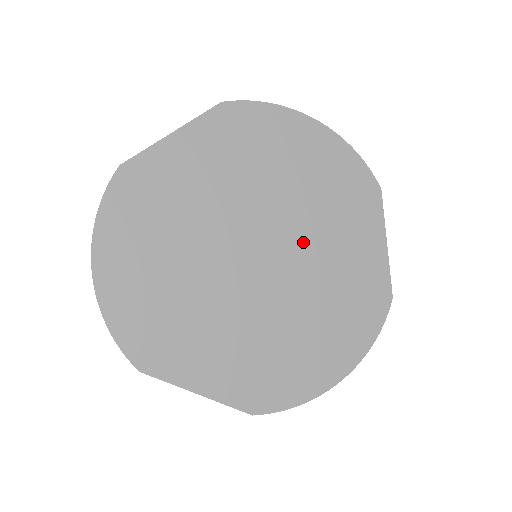
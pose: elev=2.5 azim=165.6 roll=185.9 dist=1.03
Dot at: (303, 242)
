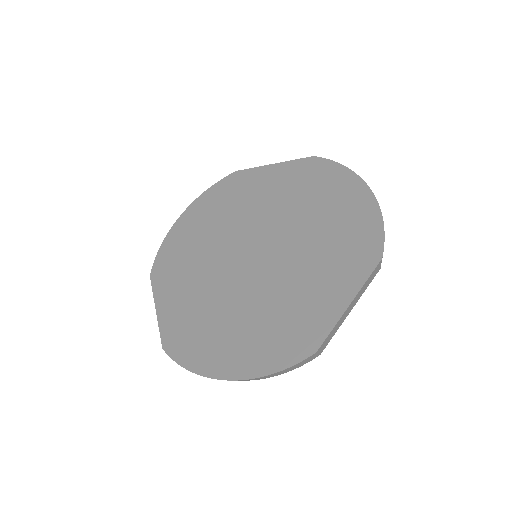
Dot at: (287, 262)
